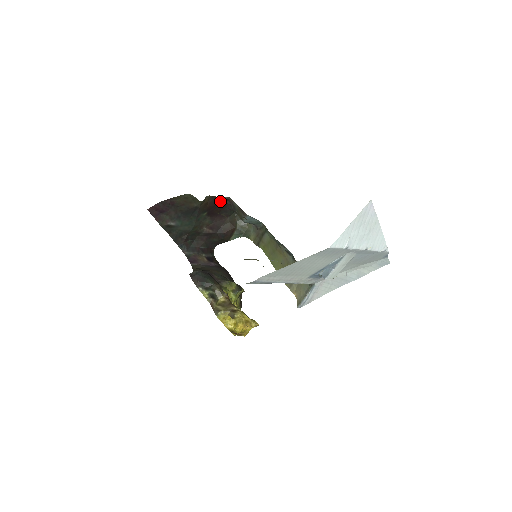
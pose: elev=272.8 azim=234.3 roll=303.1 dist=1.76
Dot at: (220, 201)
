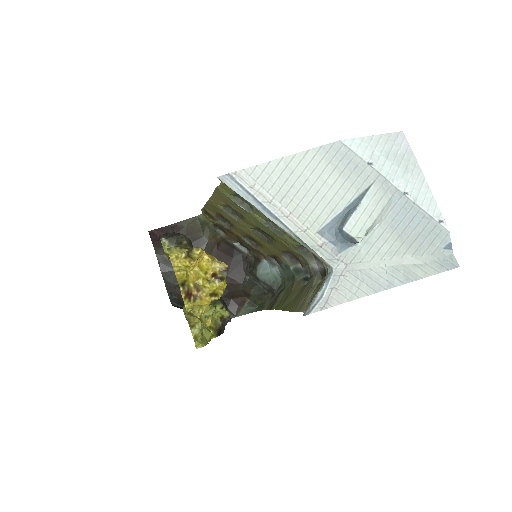
Dot at: (235, 254)
